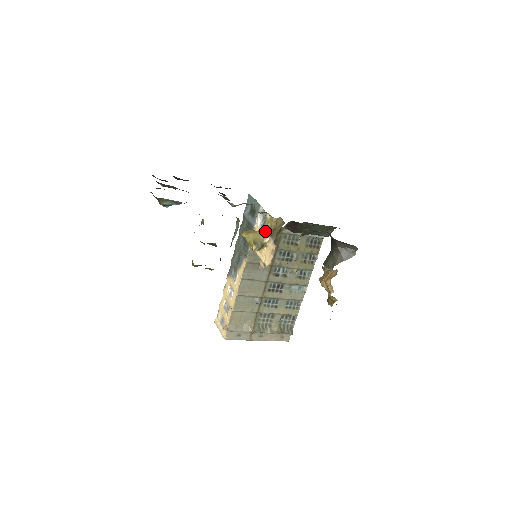
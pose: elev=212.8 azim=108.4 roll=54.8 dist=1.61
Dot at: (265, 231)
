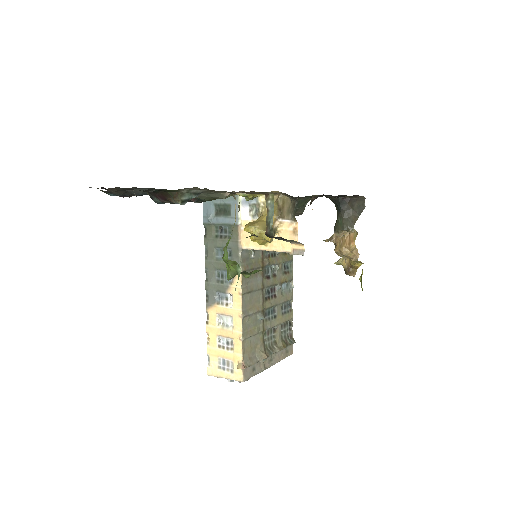
Dot at: occluded
